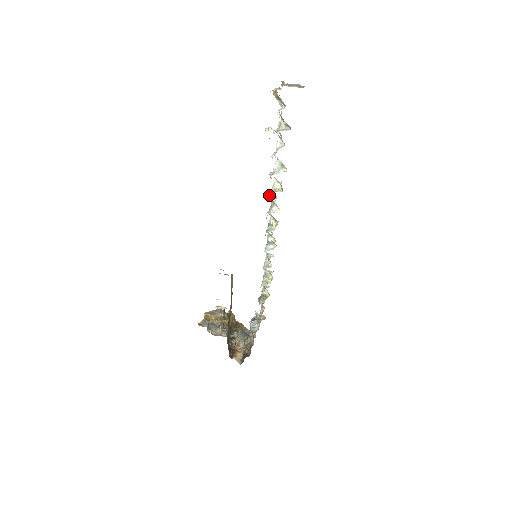
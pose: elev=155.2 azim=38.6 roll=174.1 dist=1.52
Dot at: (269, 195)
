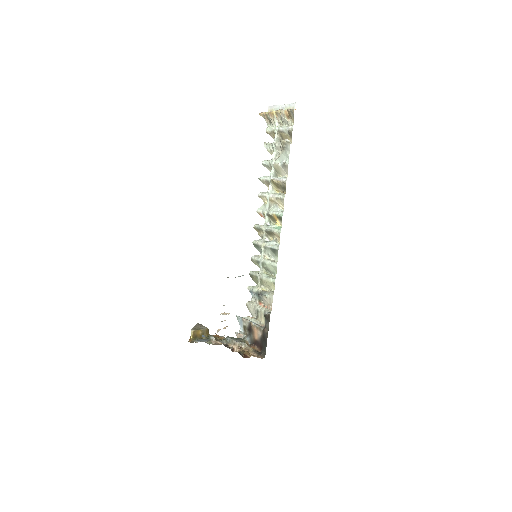
Dot at: (280, 197)
